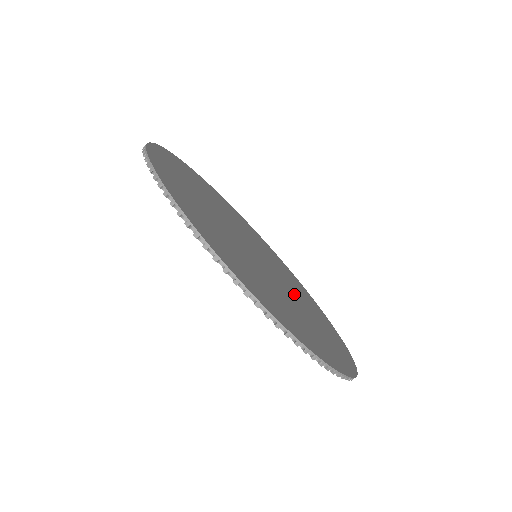
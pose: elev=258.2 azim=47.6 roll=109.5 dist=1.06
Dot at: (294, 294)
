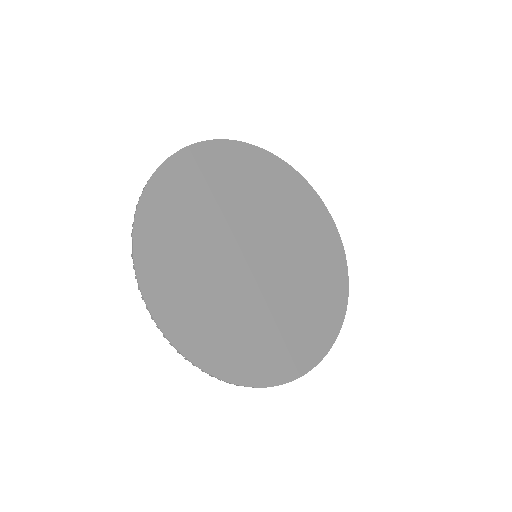
Dot at: (294, 256)
